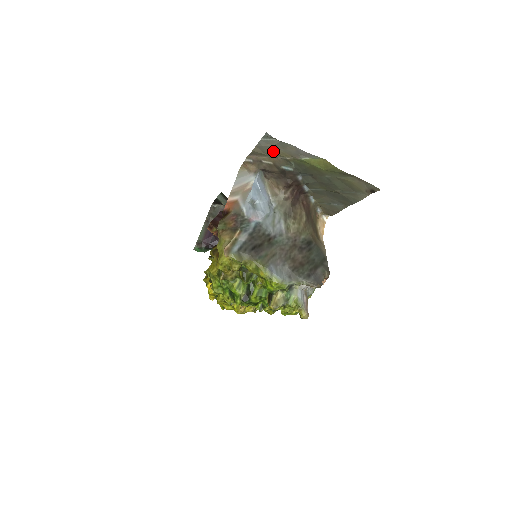
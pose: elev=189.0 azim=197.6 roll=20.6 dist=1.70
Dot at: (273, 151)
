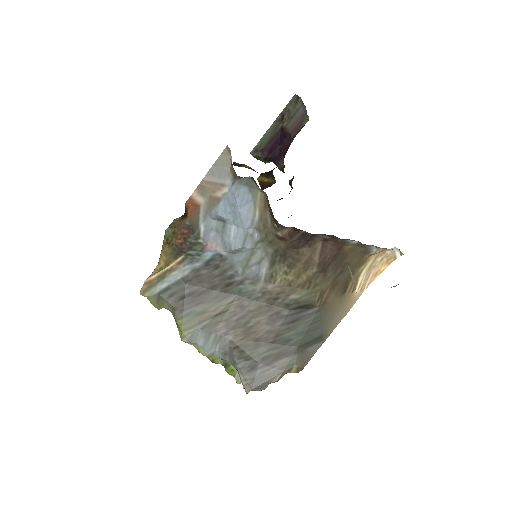
Dot at: occluded
